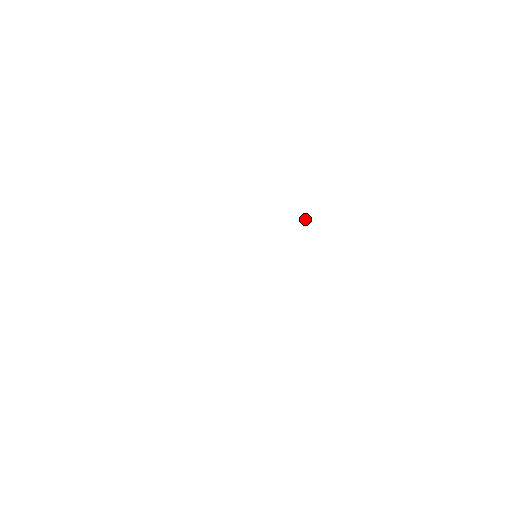
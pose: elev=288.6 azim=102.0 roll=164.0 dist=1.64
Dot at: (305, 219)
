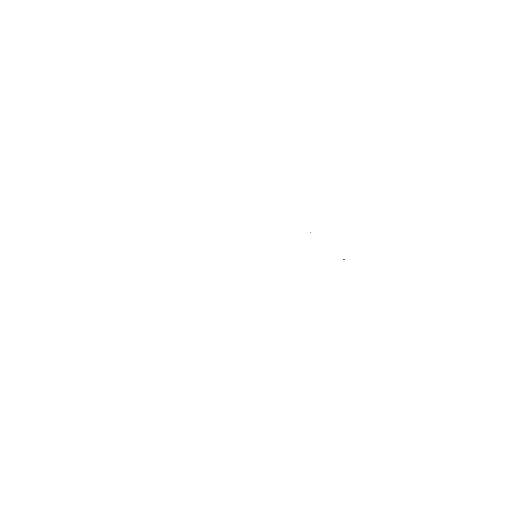
Dot at: occluded
